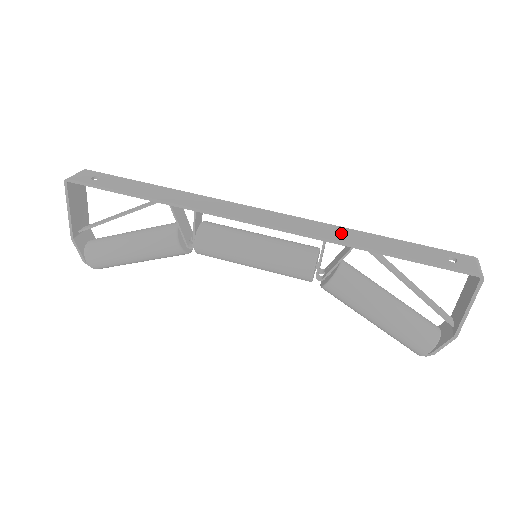
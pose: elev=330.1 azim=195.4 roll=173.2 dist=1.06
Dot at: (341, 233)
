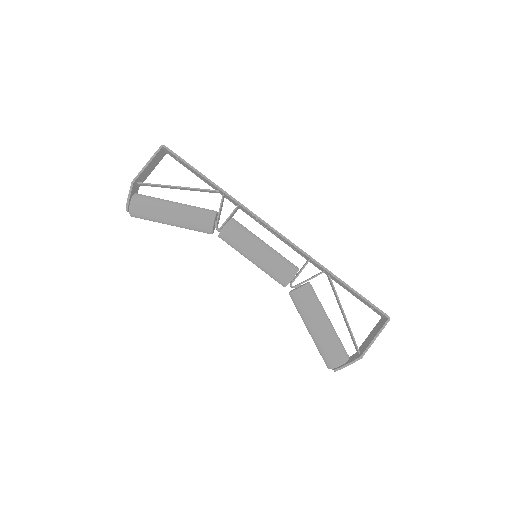
Dot at: occluded
